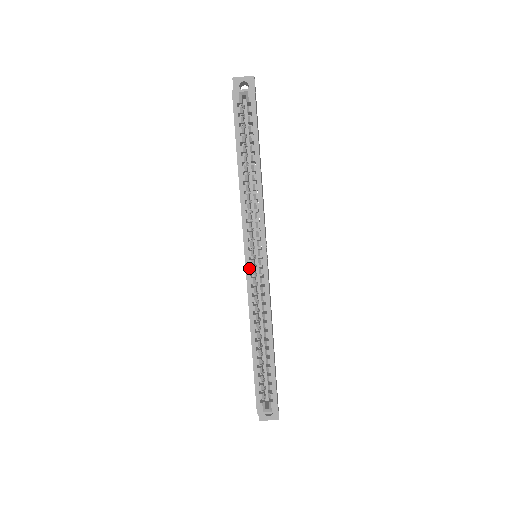
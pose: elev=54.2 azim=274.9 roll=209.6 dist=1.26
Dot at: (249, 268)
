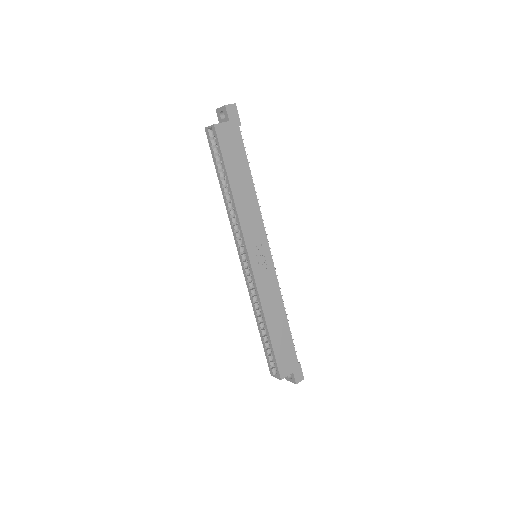
Dot at: (243, 268)
